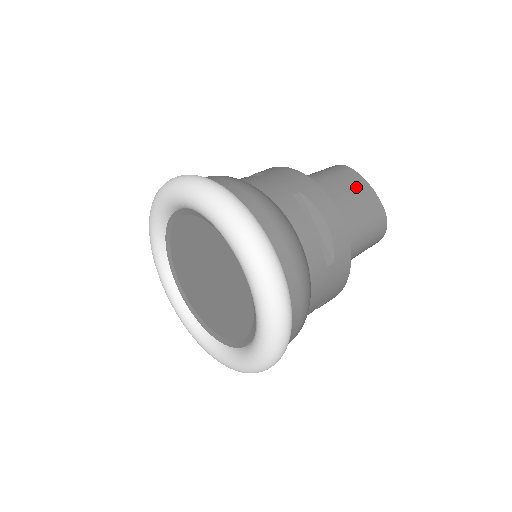
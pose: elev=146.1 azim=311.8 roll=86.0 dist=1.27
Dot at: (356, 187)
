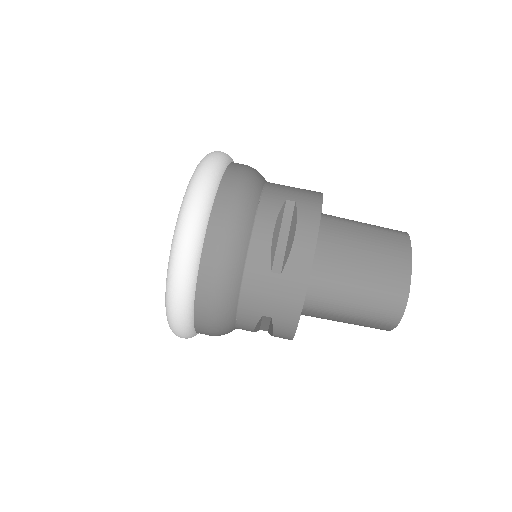
Dot at: (390, 248)
